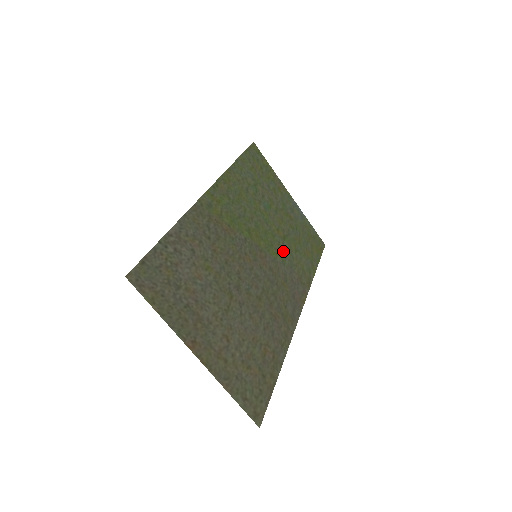
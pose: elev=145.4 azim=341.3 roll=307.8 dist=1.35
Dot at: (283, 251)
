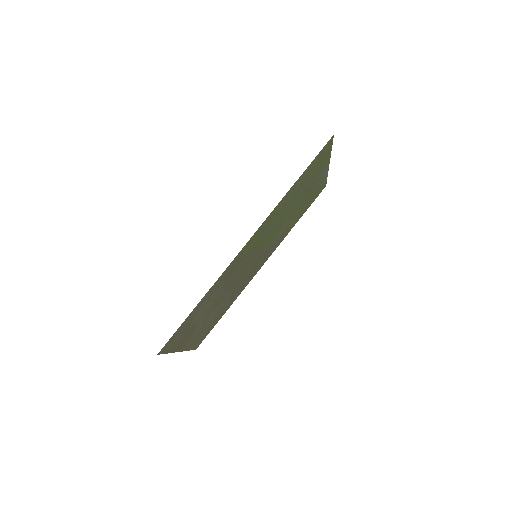
Dot at: (282, 230)
